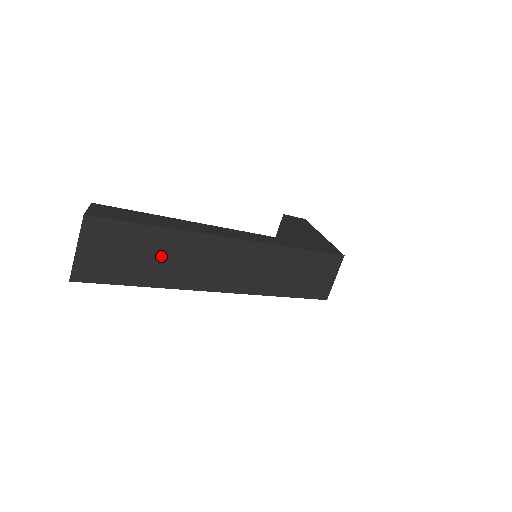
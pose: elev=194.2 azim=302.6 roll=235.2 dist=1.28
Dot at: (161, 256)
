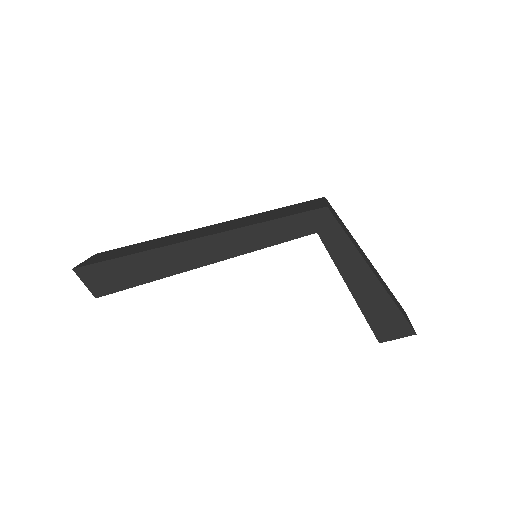
Dot at: (140, 247)
